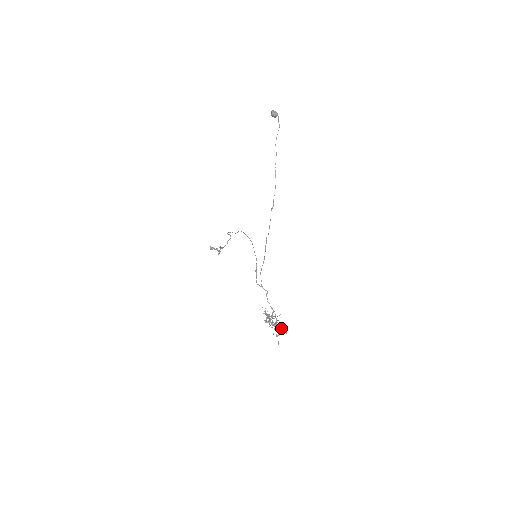
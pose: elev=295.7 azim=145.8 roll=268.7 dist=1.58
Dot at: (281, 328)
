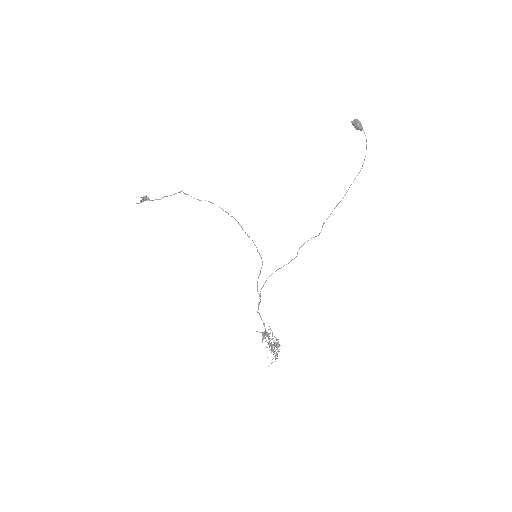
Dot at: (272, 349)
